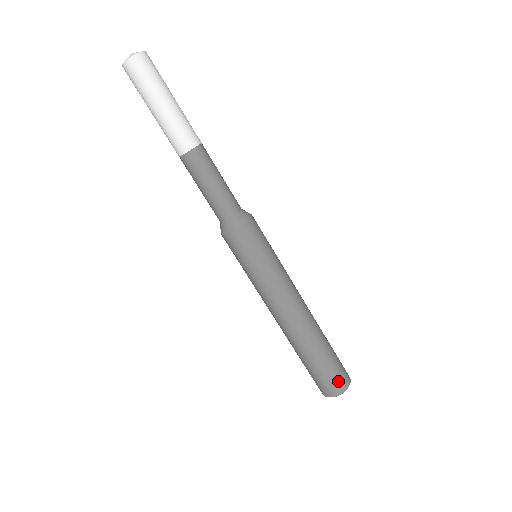
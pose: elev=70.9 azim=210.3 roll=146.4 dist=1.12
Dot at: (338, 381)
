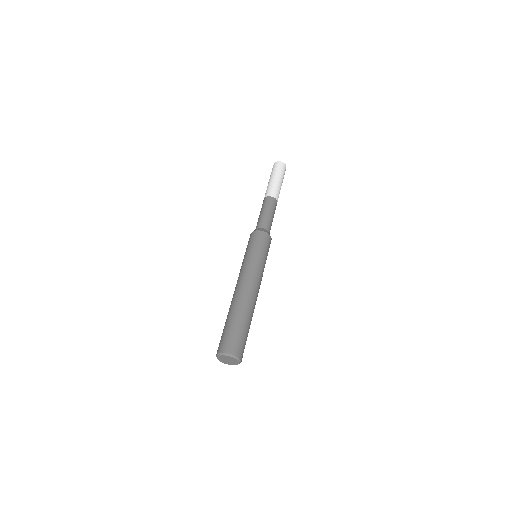
Dot at: (238, 345)
